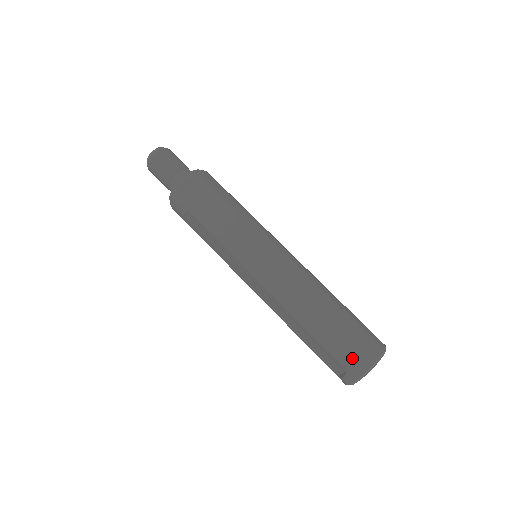
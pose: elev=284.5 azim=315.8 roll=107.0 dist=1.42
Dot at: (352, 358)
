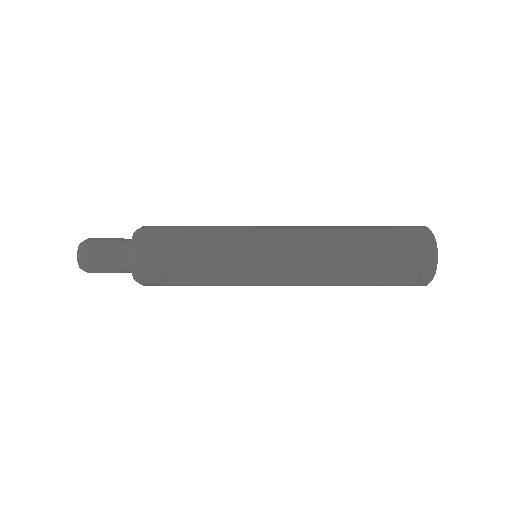
Dot at: (416, 250)
